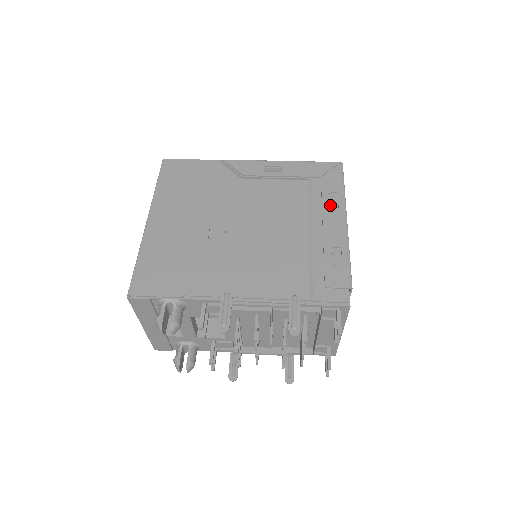
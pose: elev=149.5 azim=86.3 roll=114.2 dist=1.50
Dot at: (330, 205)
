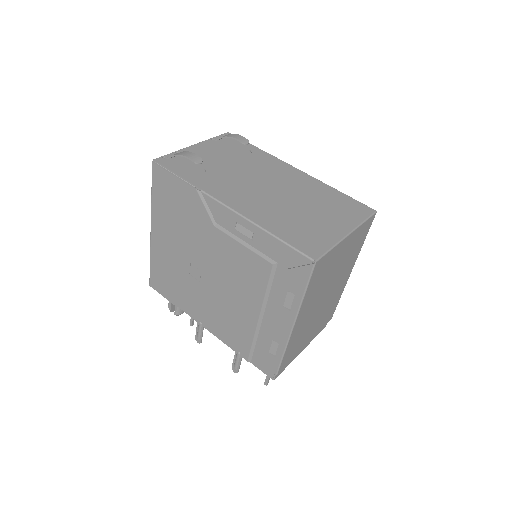
Dot at: (283, 305)
